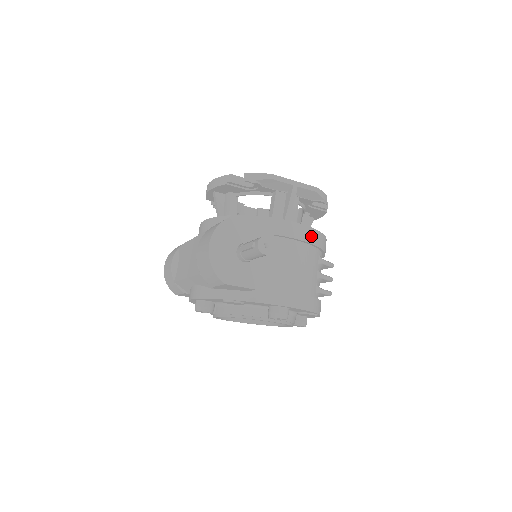
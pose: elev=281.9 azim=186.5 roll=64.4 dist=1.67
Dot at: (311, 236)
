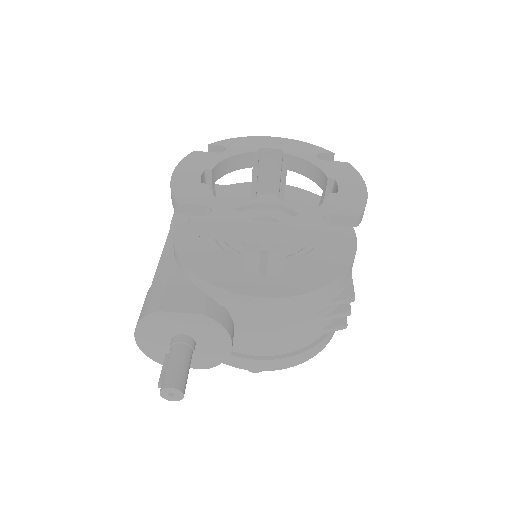
Dot at: (293, 305)
